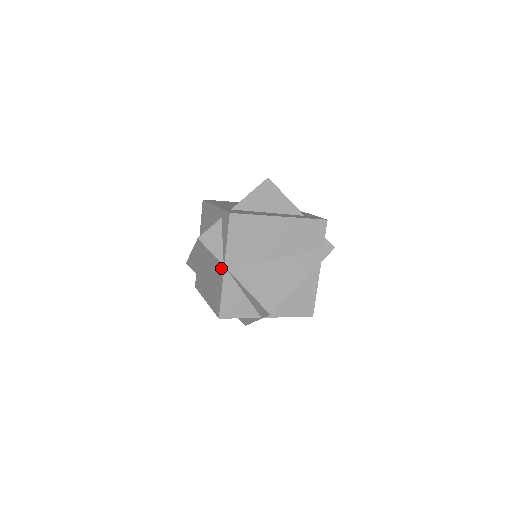
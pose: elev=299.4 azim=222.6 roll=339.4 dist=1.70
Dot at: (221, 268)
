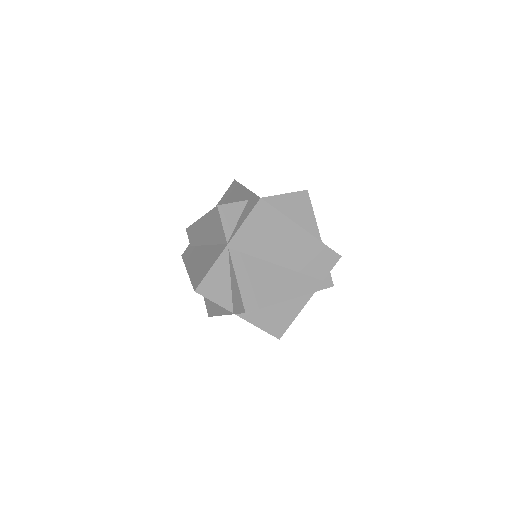
Dot at: (223, 245)
